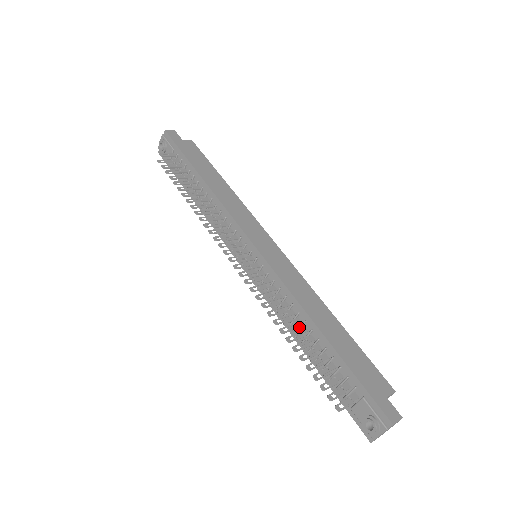
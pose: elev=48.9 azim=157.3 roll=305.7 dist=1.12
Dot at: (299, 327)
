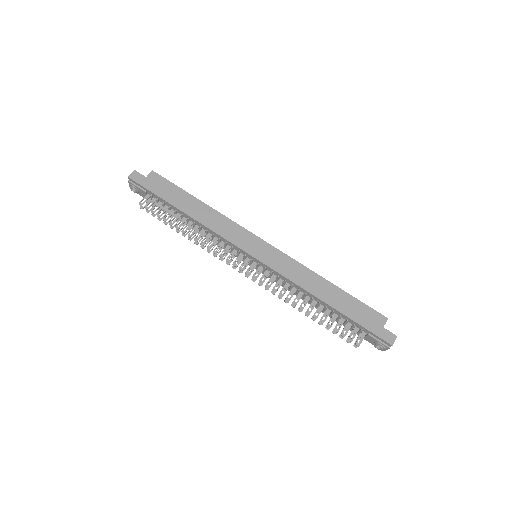
Dot at: (310, 301)
